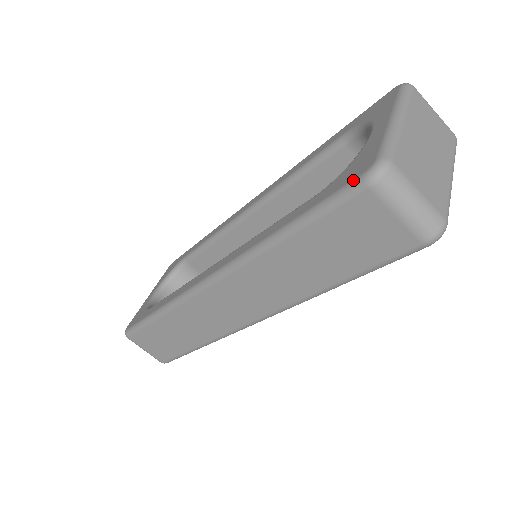
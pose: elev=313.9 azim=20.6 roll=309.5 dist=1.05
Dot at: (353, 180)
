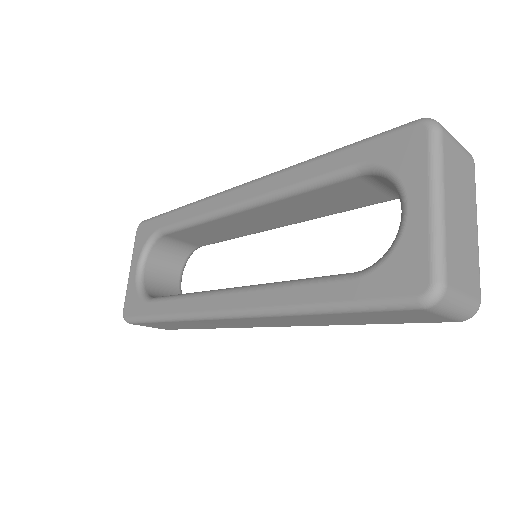
Dot at: (406, 298)
